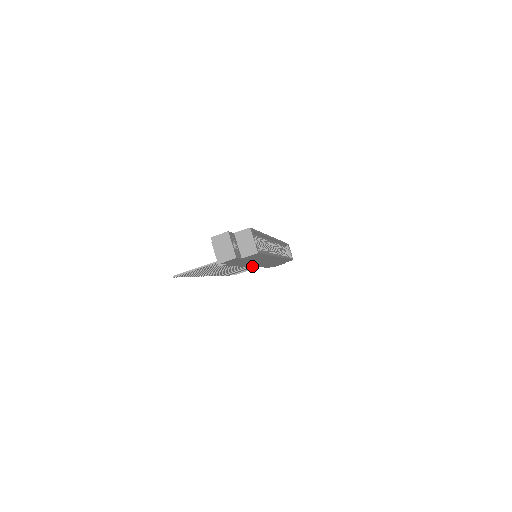
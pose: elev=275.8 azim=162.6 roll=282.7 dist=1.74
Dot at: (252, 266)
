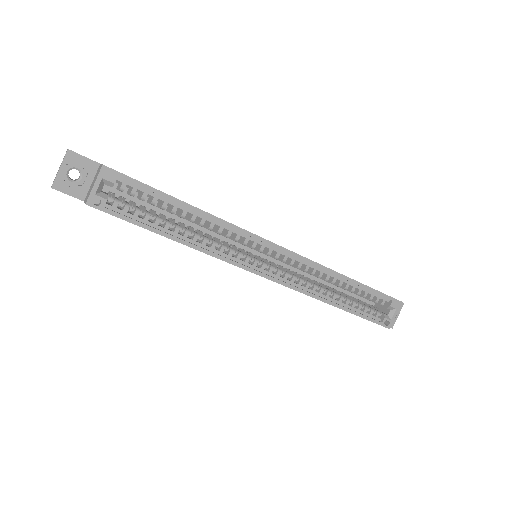
Dot at: occluded
